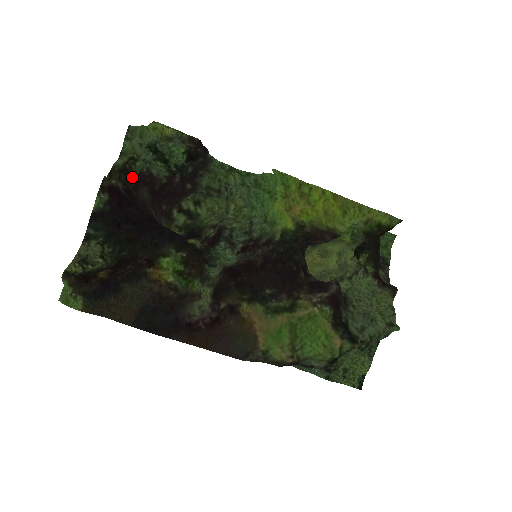
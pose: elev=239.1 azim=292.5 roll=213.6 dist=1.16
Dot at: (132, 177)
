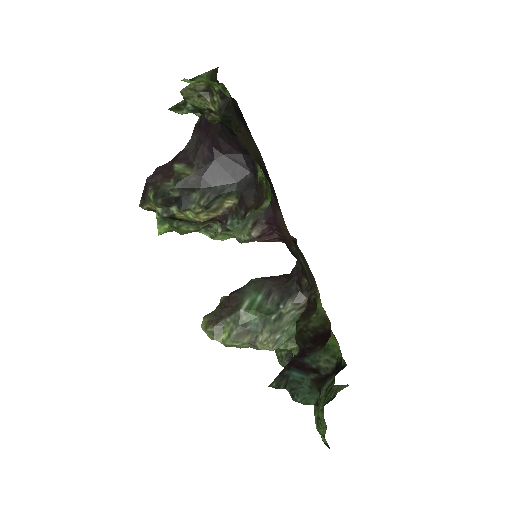
Dot at: (198, 119)
